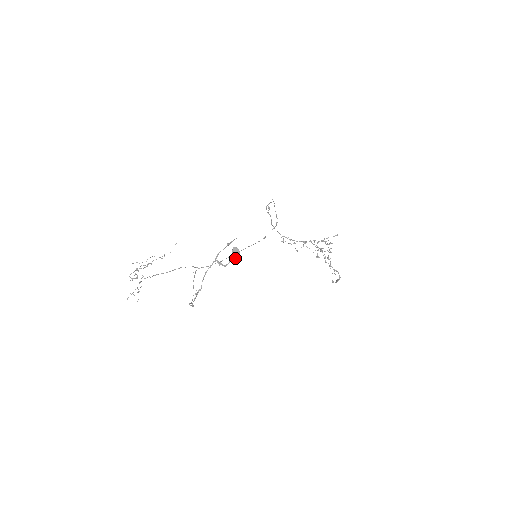
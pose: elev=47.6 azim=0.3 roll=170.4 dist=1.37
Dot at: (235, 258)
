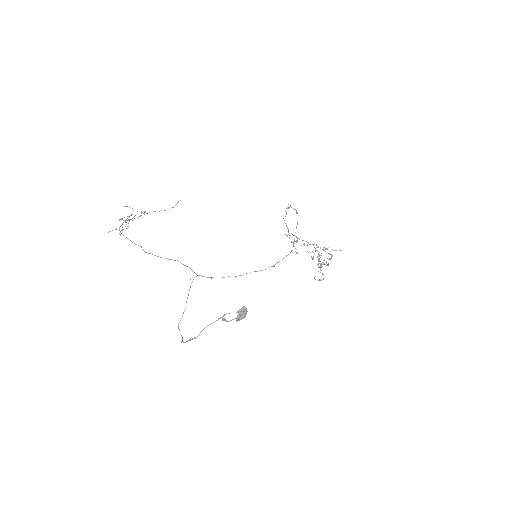
Dot at: (240, 317)
